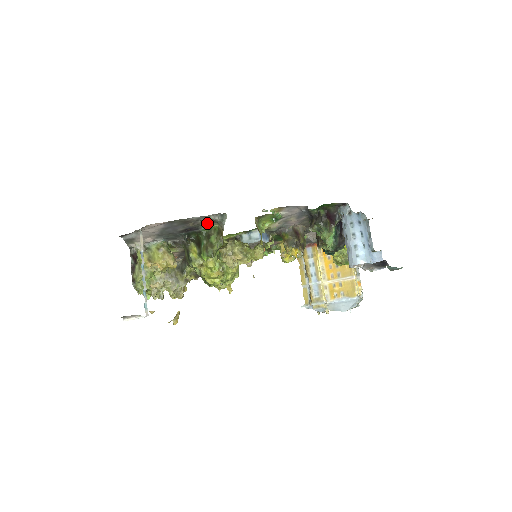
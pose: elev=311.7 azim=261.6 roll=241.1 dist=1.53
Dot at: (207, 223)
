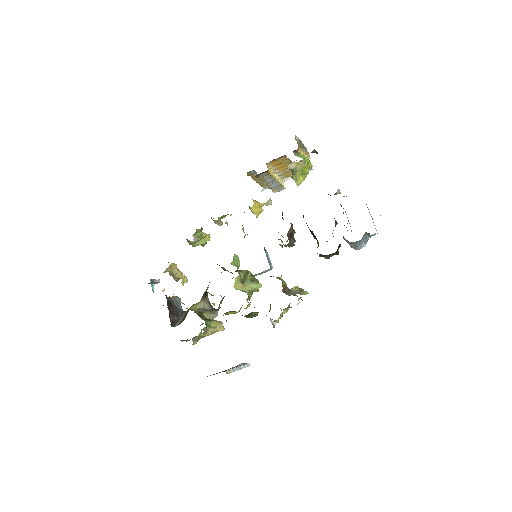
Dot at: occluded
